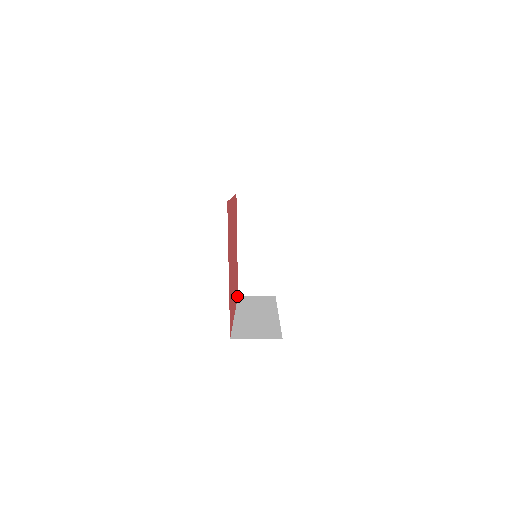
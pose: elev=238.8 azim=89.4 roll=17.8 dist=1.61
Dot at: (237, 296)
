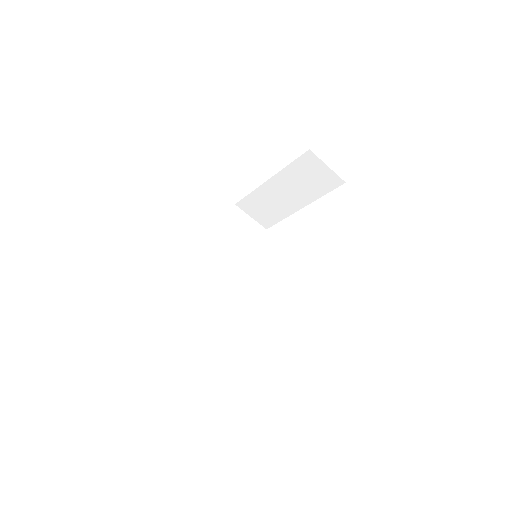
Dot at: (231, 212)
